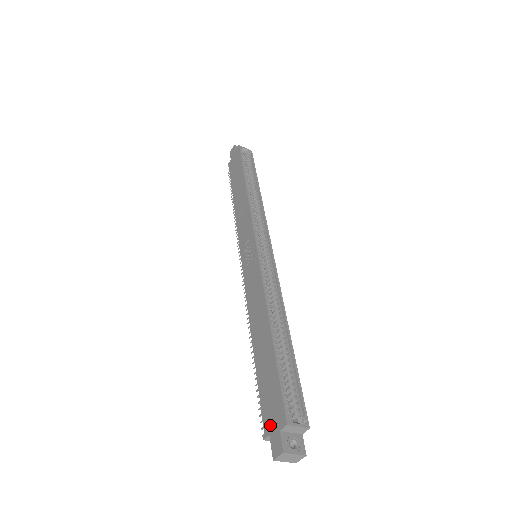
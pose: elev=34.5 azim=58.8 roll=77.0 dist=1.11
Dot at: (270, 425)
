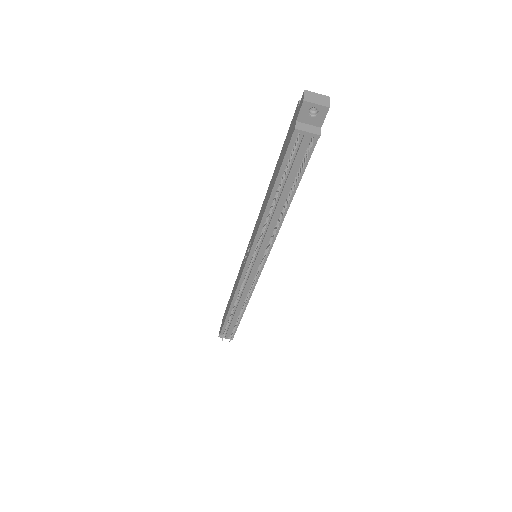
Dot at: (293, 125)
